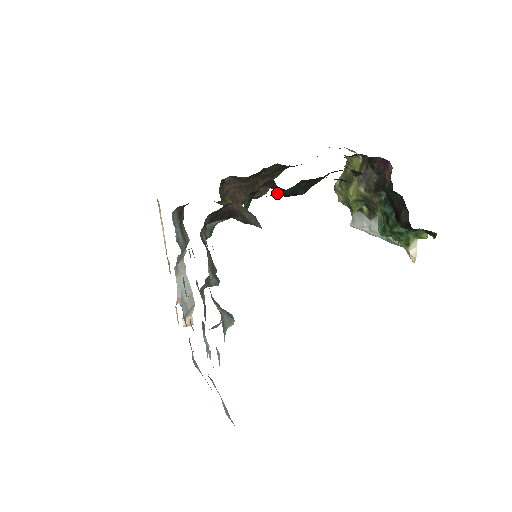
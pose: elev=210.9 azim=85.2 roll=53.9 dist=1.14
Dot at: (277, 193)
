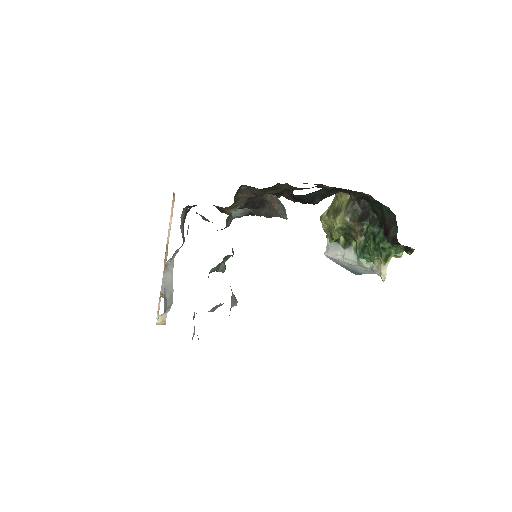
Dot at: (296, 198)
